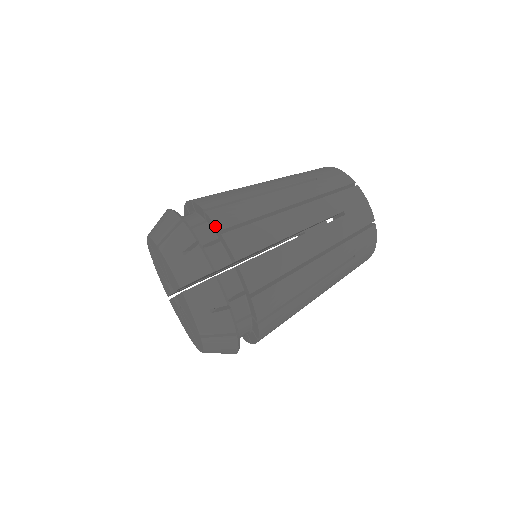
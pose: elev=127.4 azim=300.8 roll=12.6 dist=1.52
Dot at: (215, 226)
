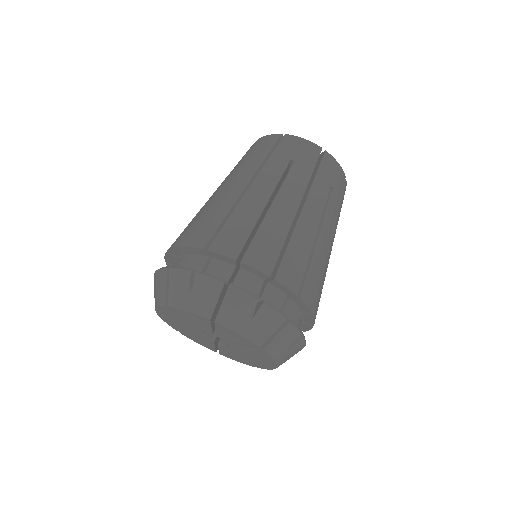
Dot at: (263, 274)
